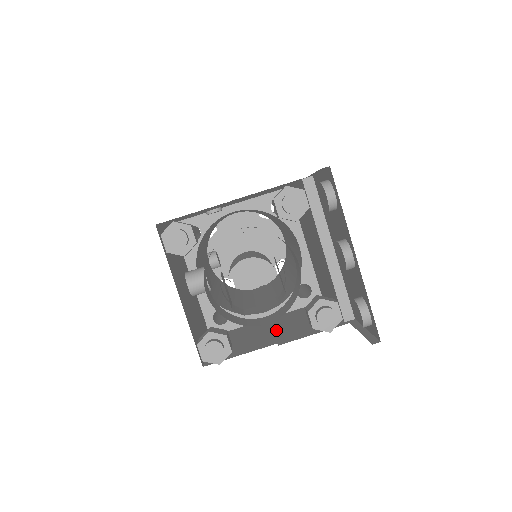
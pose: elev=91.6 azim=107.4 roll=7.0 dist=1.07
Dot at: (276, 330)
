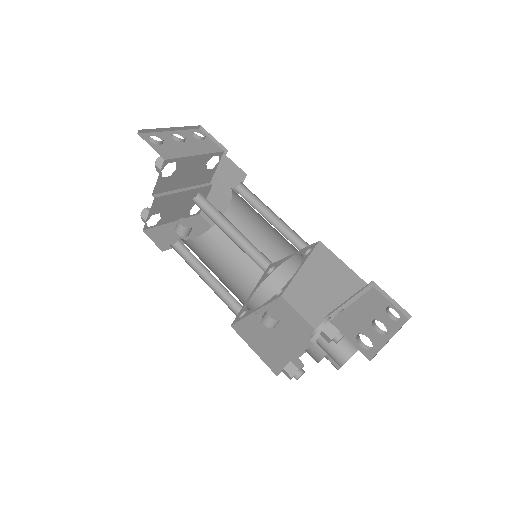
Dot at: (327, 292)
